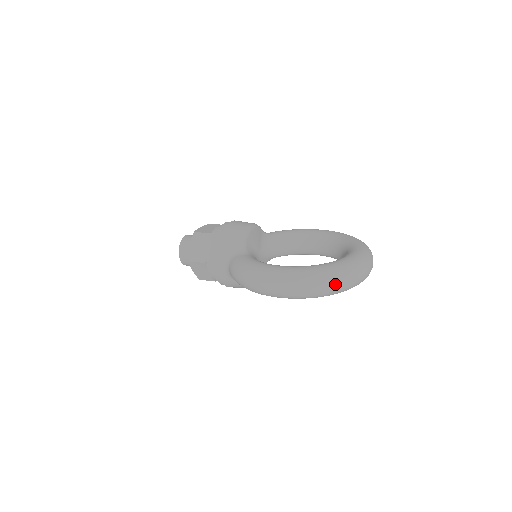
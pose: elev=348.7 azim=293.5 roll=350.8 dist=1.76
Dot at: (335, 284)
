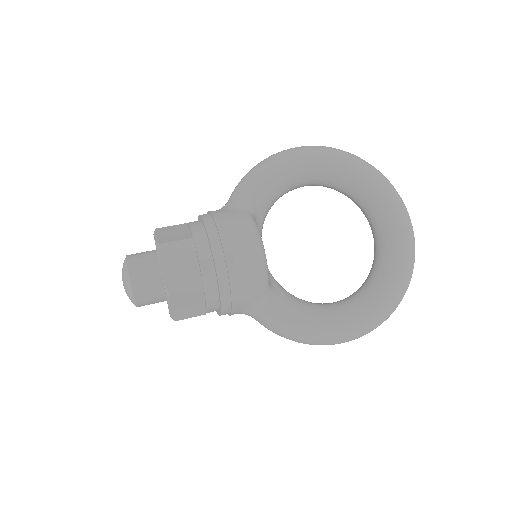
Dot at: occluded
